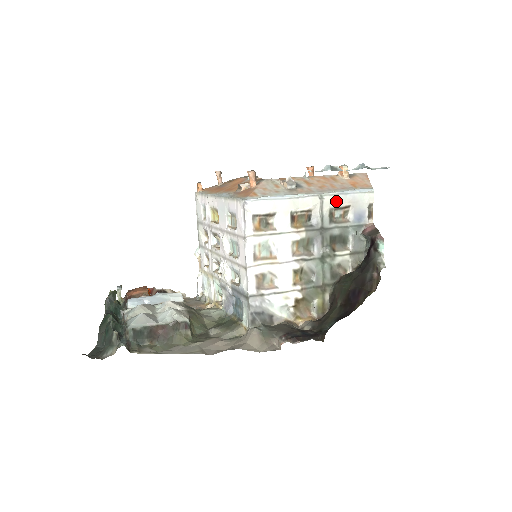
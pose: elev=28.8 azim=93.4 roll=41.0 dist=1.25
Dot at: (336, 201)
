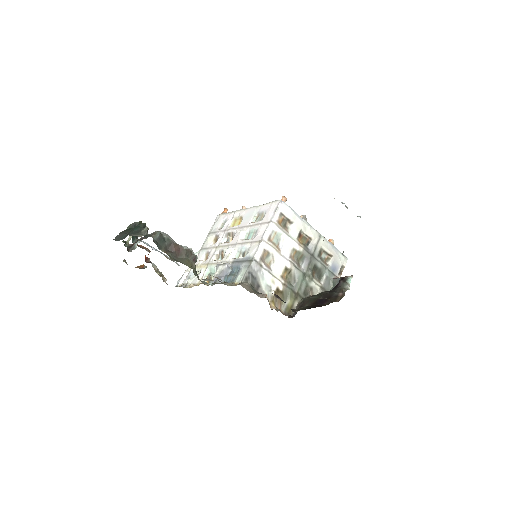
Dot at: (327, 246)
